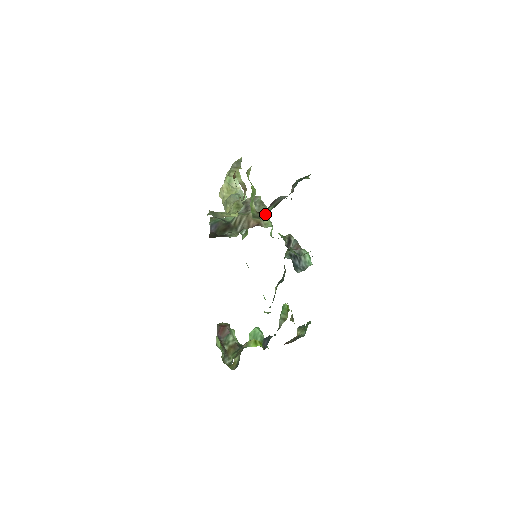
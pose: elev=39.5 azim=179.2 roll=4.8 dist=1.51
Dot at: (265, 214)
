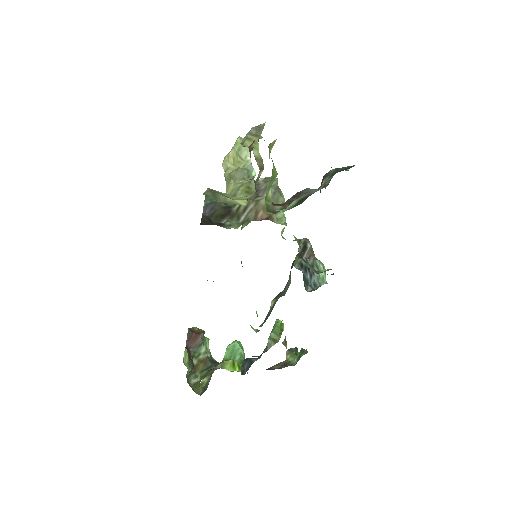
Dot at: occluded
